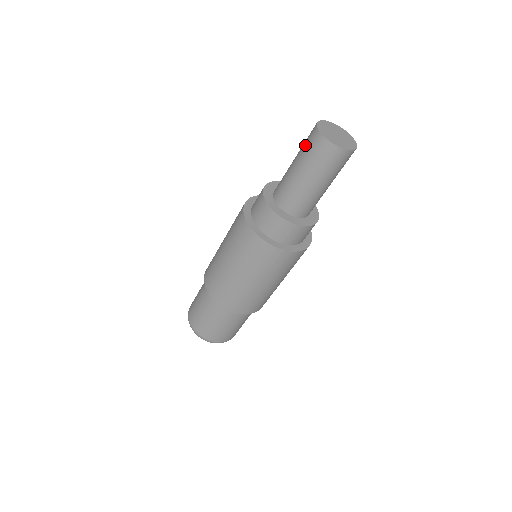
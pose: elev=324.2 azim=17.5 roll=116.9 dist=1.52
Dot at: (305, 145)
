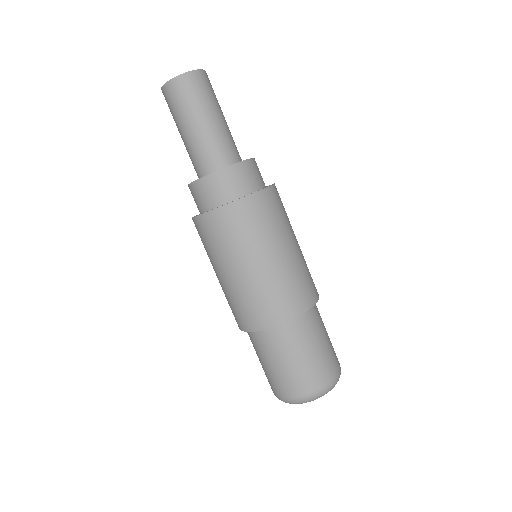
Dot at: occluded
